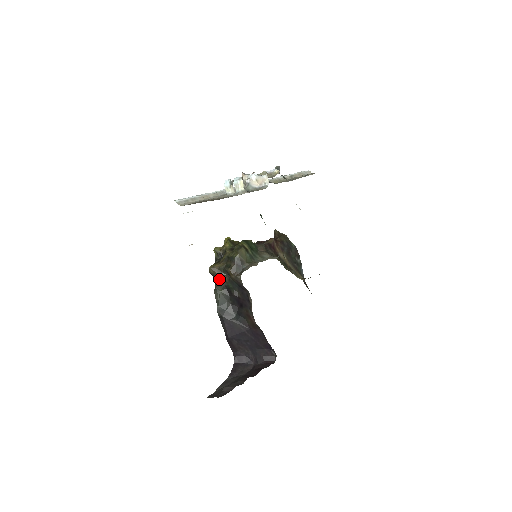
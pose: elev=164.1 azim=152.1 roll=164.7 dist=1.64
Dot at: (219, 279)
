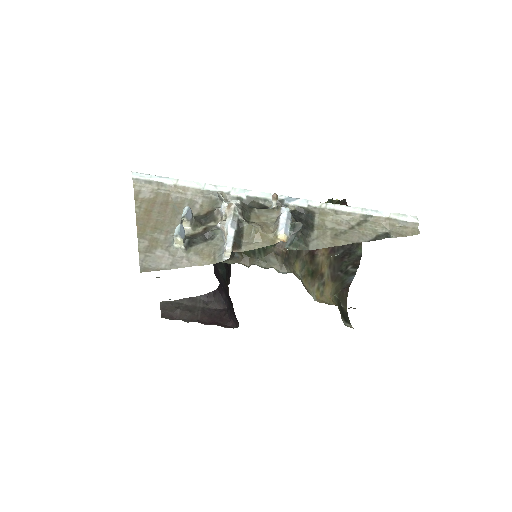
Dot at: occluded
